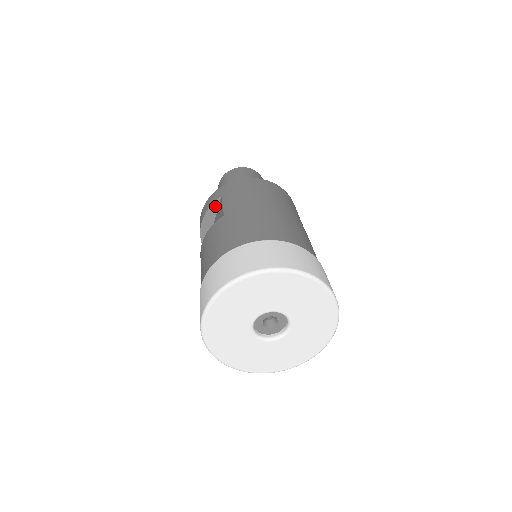
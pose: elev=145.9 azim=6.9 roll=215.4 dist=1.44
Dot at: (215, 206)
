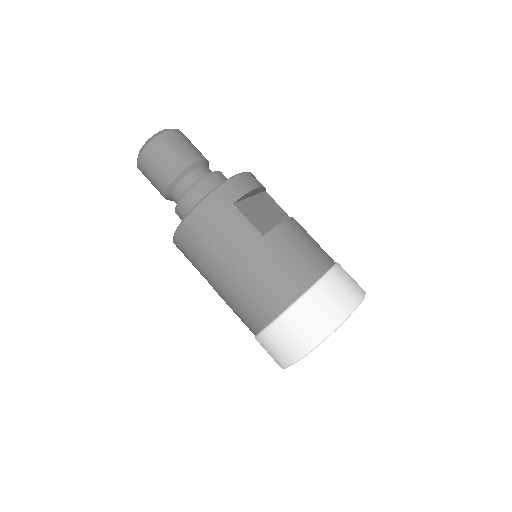
Dot at: occluded
